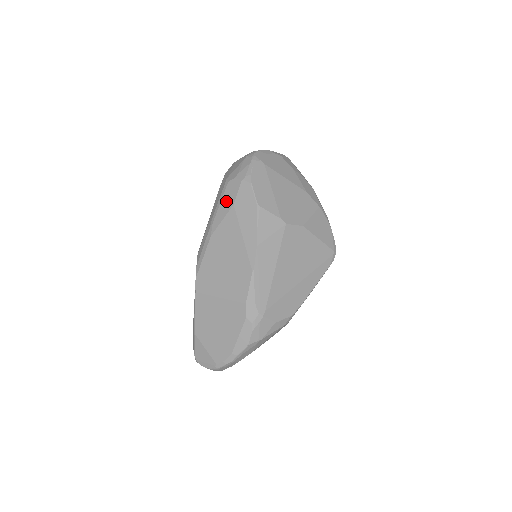
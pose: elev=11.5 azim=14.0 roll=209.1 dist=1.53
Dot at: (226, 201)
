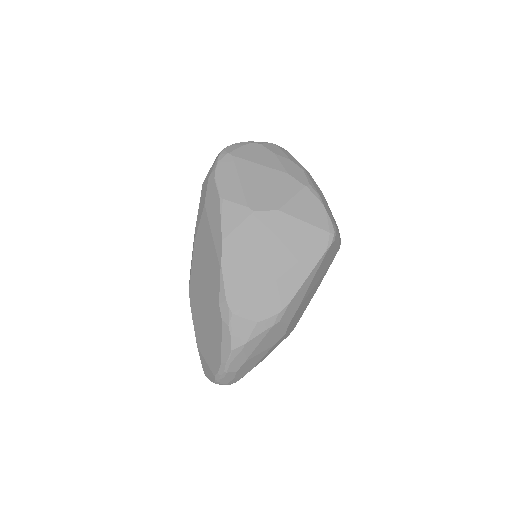
Dot at: (201, 203)
